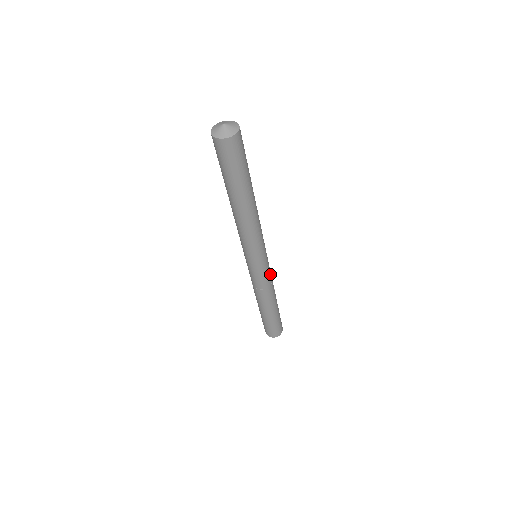
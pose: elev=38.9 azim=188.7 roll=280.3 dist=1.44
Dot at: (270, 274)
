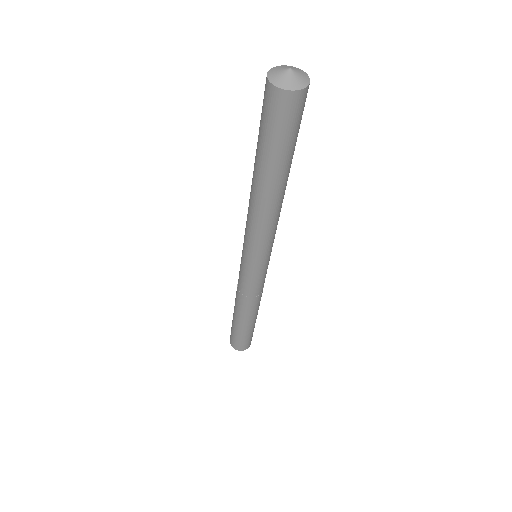
Dot at: occluded
